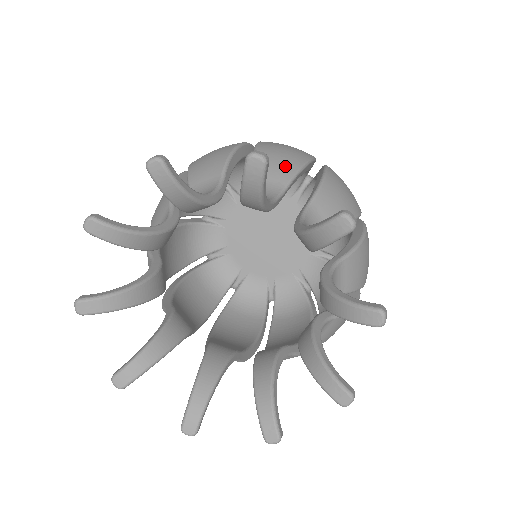
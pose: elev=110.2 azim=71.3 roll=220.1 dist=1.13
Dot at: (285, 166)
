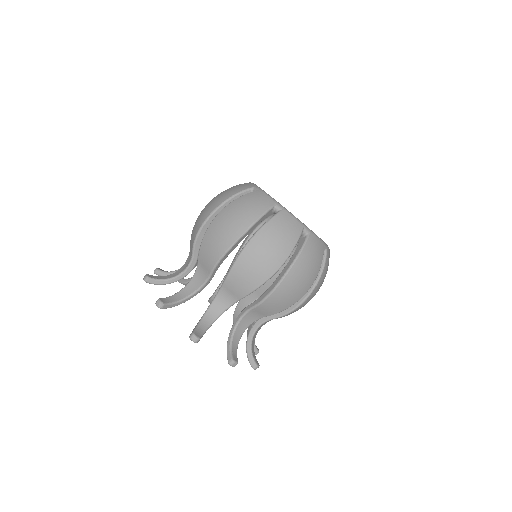
Dot at: (243, 288)
